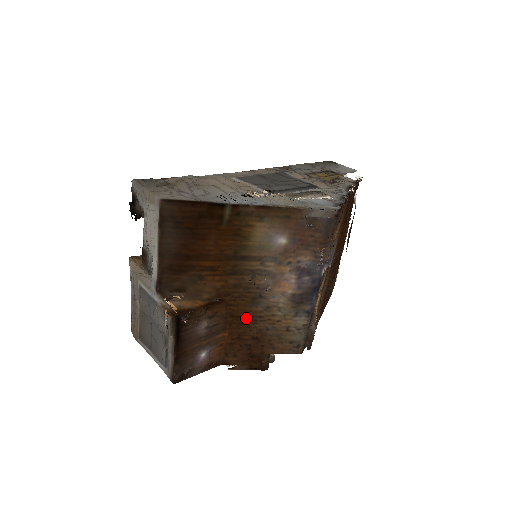
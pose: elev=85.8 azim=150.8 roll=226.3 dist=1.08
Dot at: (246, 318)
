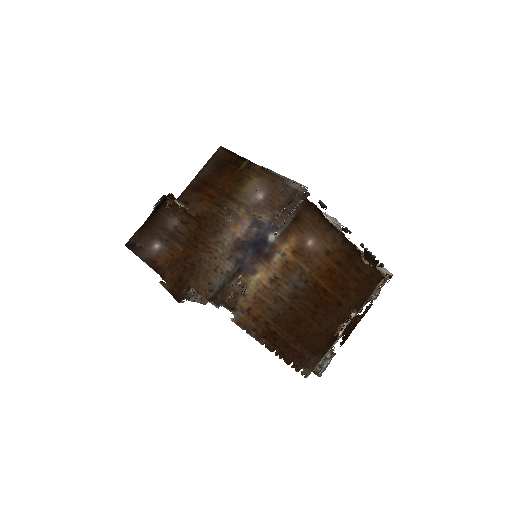
Dot at: (201, 244)
